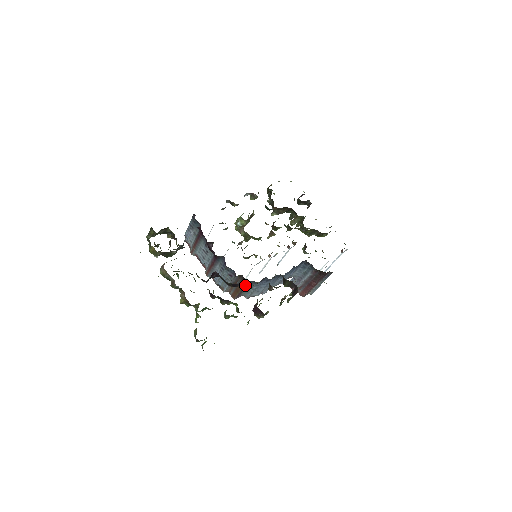
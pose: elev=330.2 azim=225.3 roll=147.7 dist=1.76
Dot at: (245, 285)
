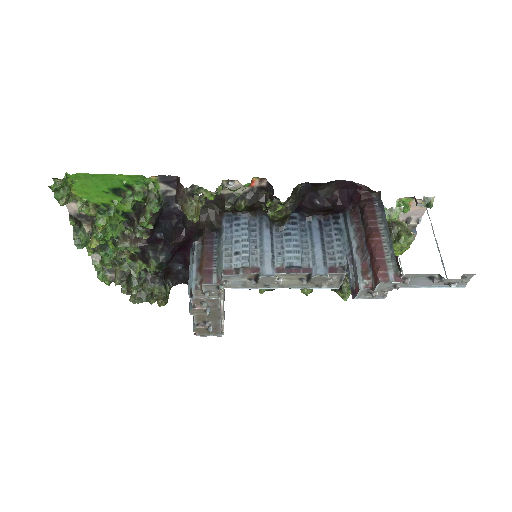
Dot at: (206, 241)
